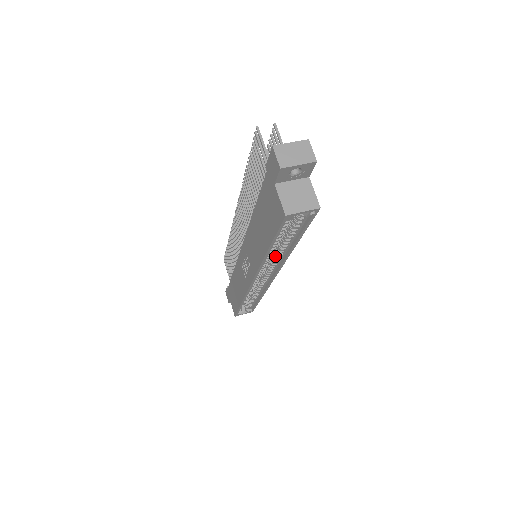
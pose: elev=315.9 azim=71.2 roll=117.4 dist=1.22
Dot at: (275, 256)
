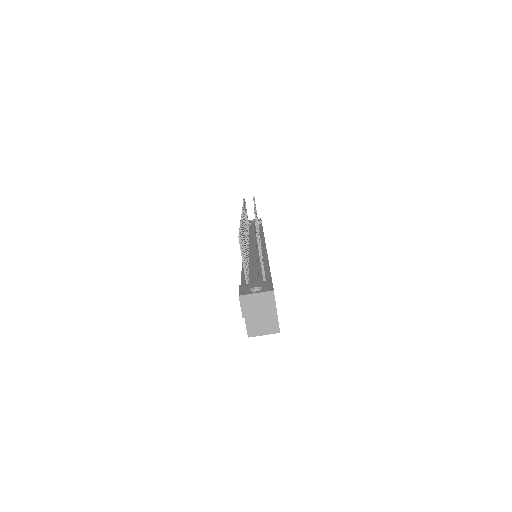
Dot at: occluded
